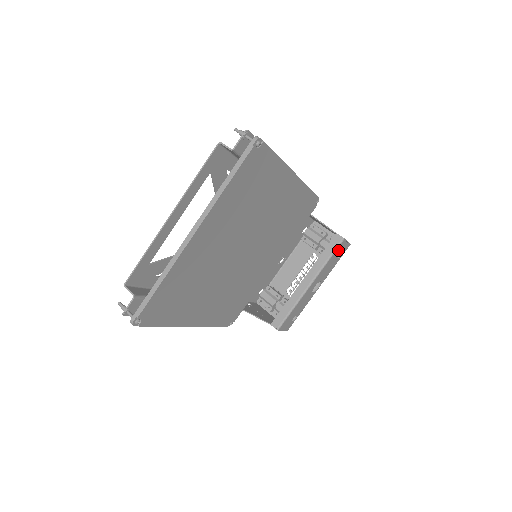
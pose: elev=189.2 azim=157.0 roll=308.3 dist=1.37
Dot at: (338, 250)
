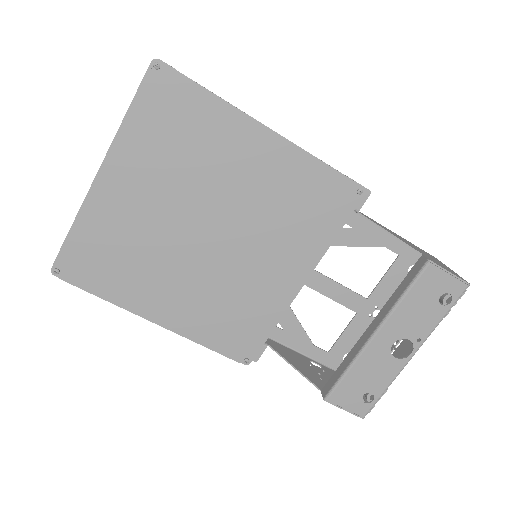
Dot at: (426, 282)
